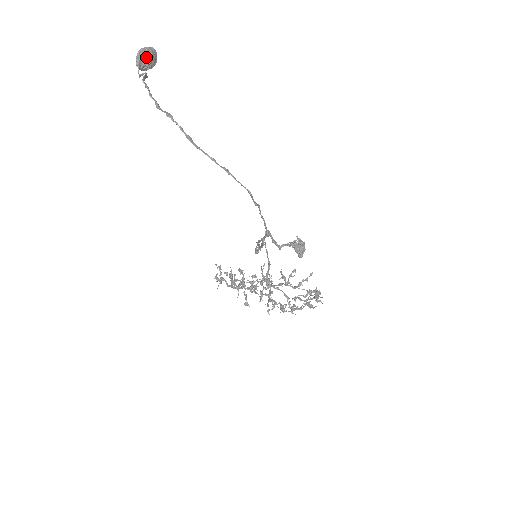
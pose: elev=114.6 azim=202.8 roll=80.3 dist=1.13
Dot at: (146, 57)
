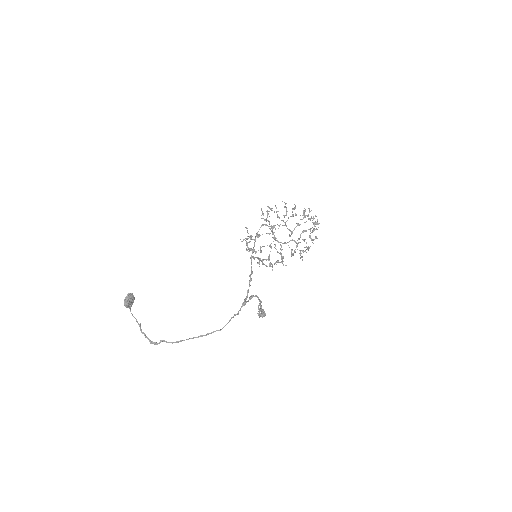
Dot at: (129, 304)
